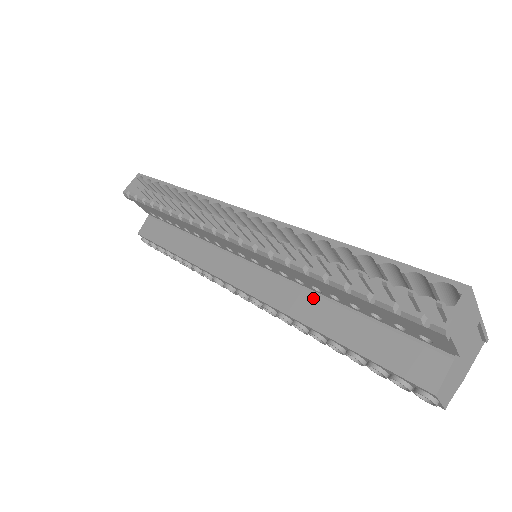
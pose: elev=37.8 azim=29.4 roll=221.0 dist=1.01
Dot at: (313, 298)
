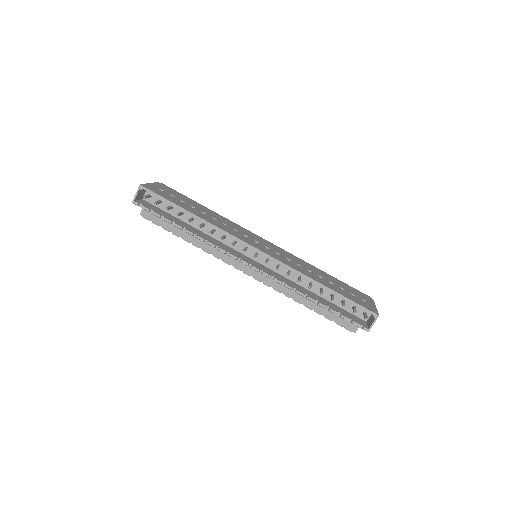
Dot at: occluded
